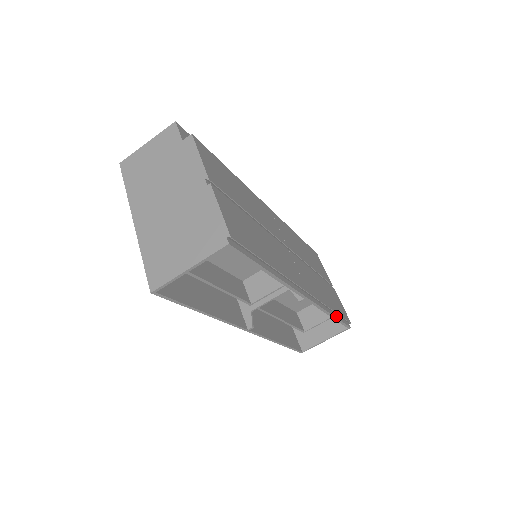
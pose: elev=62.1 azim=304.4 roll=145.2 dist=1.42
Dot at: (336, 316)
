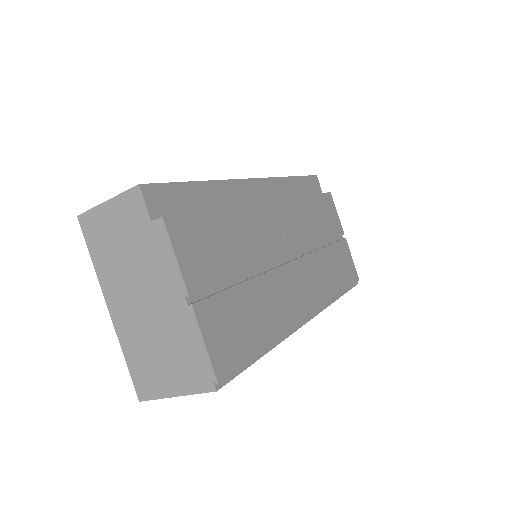
Dot at: (342, 292)
